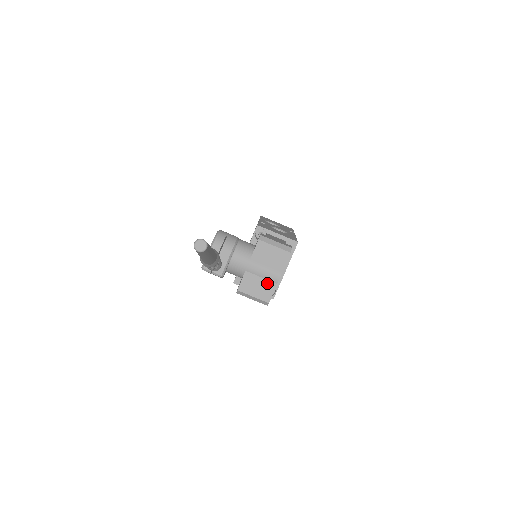
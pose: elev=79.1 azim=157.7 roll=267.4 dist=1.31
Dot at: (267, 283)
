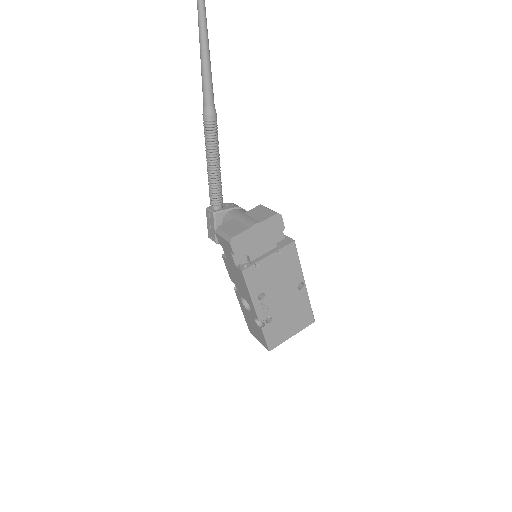
Dot at: (243, 226)
